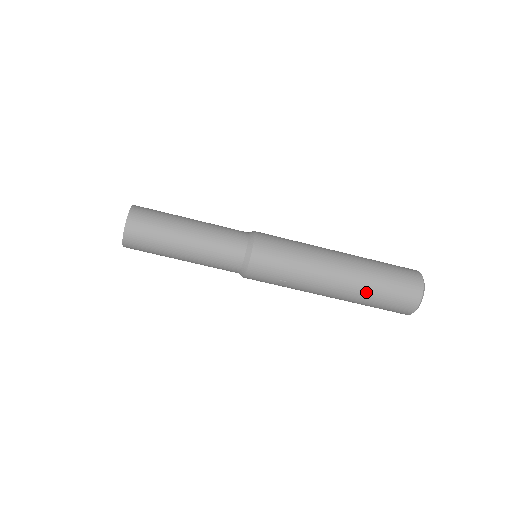
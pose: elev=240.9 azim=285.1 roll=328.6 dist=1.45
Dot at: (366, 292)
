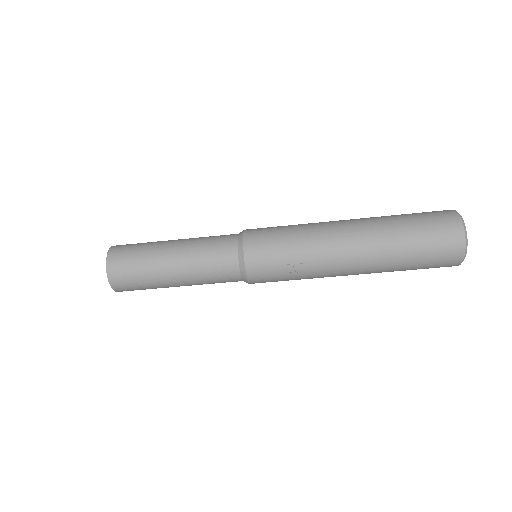
Dot at: (392, 243)
